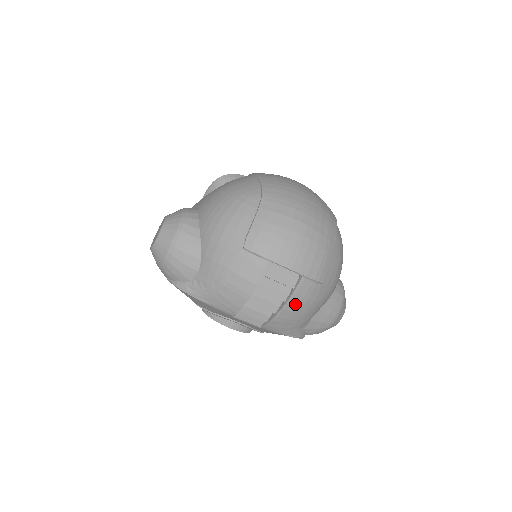
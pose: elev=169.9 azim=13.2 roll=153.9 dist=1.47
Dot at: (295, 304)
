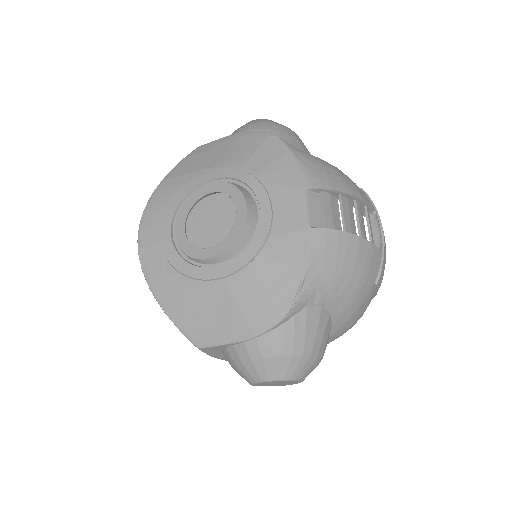
Dot at: (364, 253)
